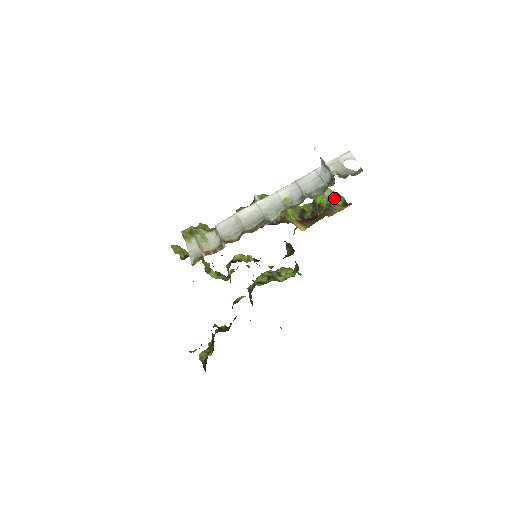
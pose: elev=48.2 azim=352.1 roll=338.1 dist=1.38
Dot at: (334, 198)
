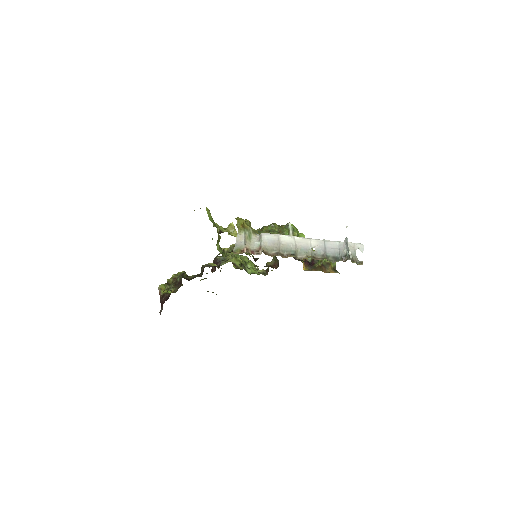
Dot at: occluded
